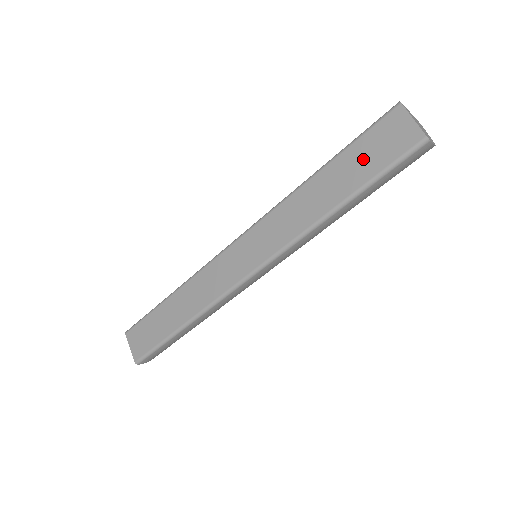
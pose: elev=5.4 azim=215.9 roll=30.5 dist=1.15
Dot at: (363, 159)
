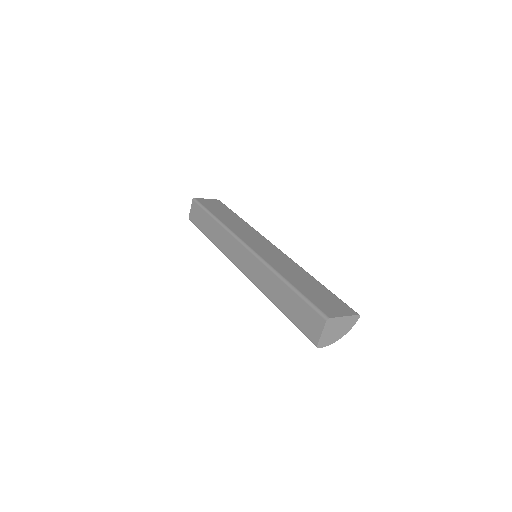
Dot at: (298, 311)
